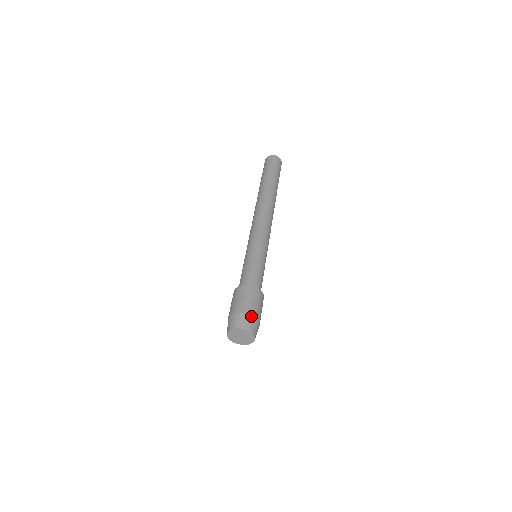
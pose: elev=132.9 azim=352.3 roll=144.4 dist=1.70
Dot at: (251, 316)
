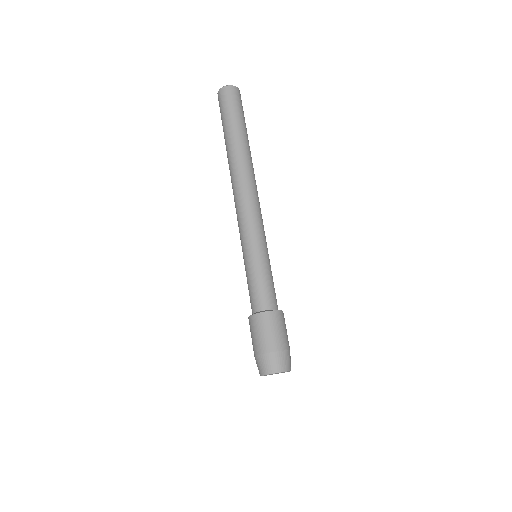
Dot at: (279, 353)
